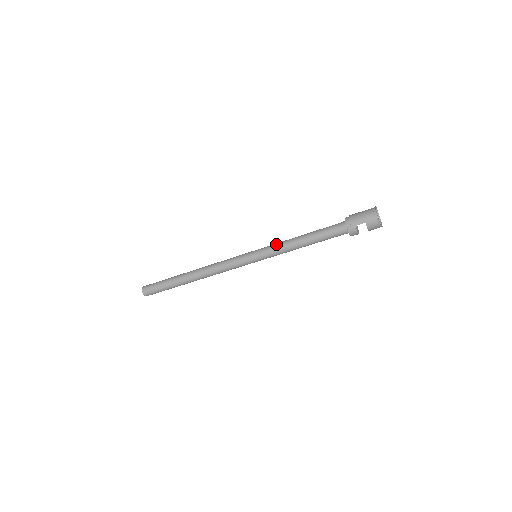
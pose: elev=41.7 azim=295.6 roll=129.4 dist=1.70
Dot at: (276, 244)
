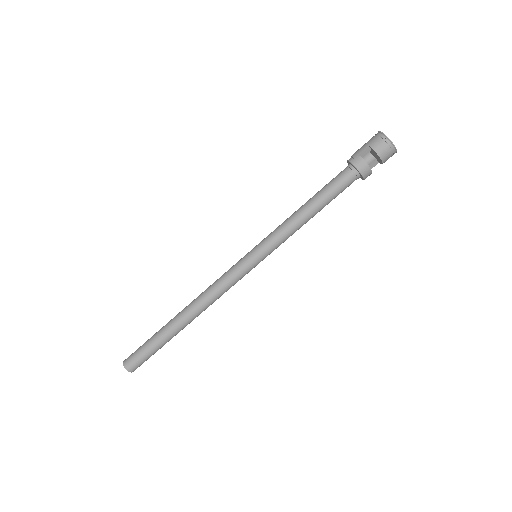
Dot at: (276, 228)
